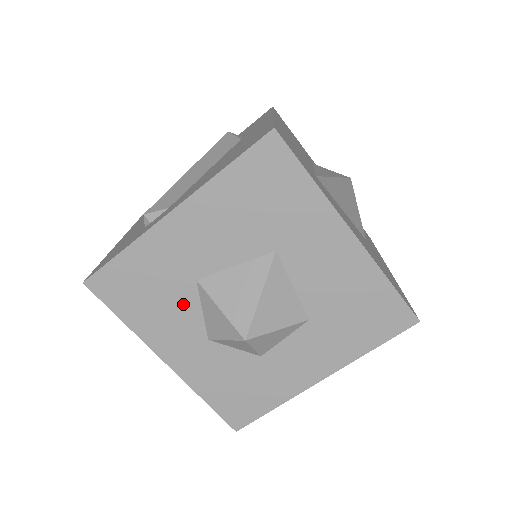
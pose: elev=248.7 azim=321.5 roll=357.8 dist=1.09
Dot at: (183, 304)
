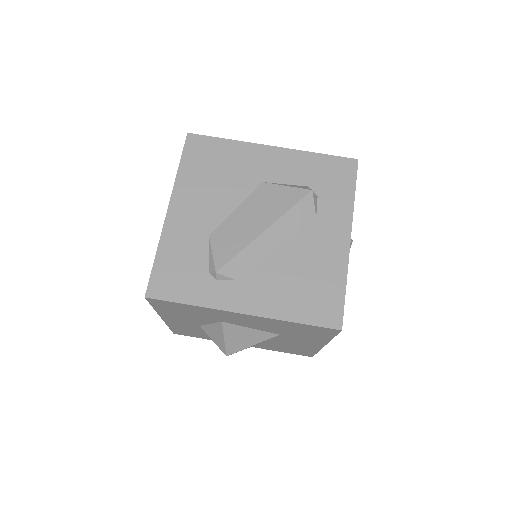
Dot at: (202, 320)
